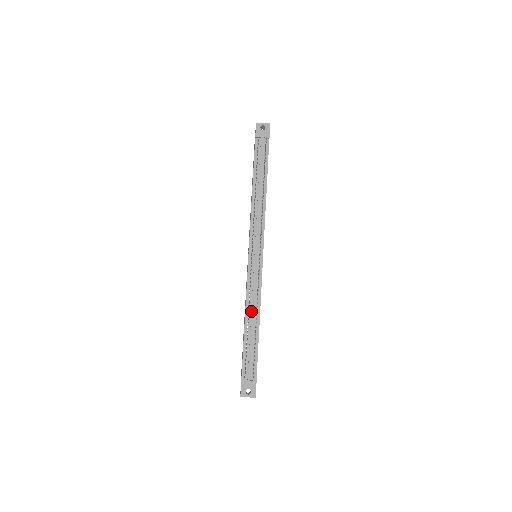
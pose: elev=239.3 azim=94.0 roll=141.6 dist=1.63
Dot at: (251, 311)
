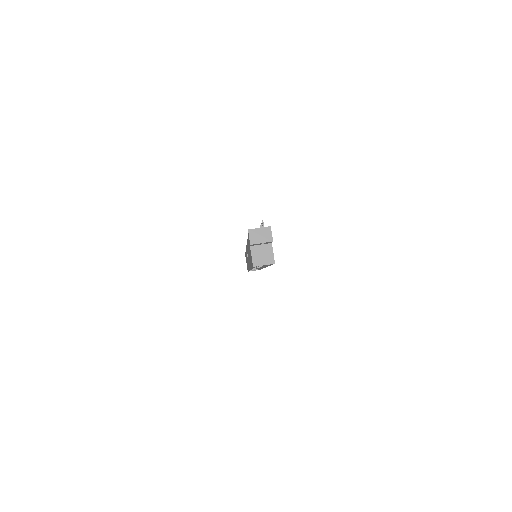
Dot at: occluded
